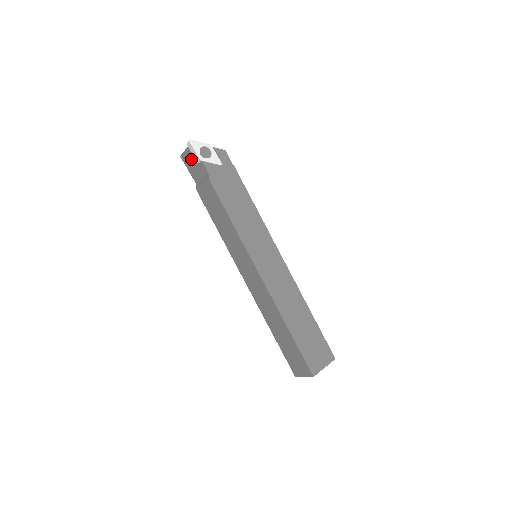
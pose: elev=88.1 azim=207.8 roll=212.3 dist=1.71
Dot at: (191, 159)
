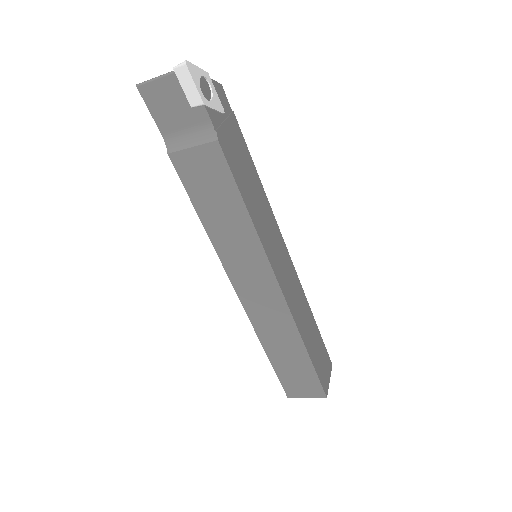
Dot at: (172, 97)
